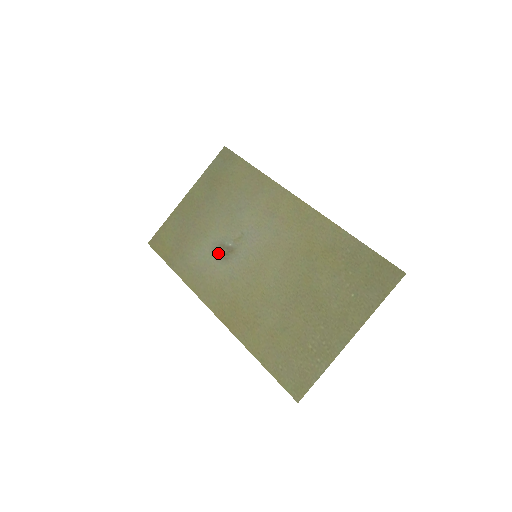
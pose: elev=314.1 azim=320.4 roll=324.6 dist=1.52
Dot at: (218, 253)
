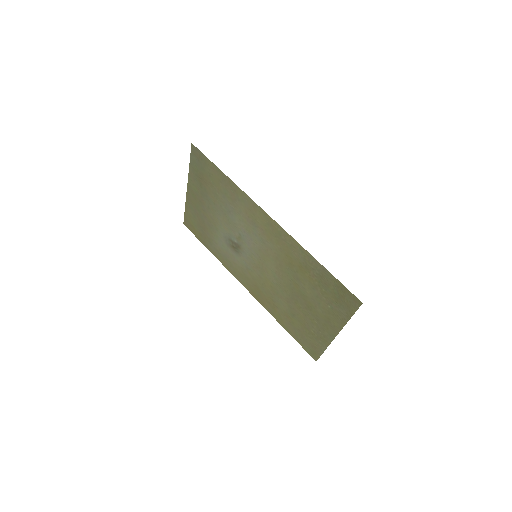
Dot at: (231, 246)
